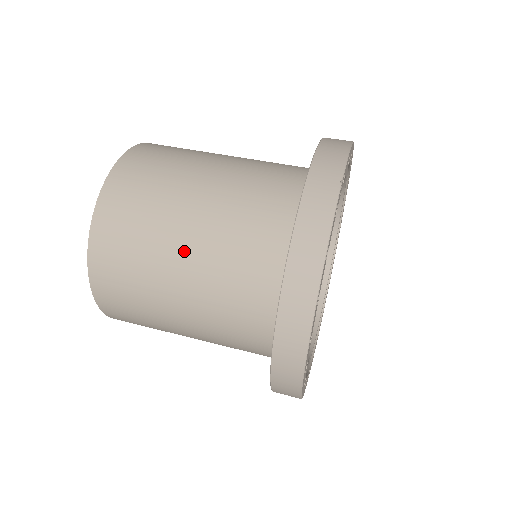
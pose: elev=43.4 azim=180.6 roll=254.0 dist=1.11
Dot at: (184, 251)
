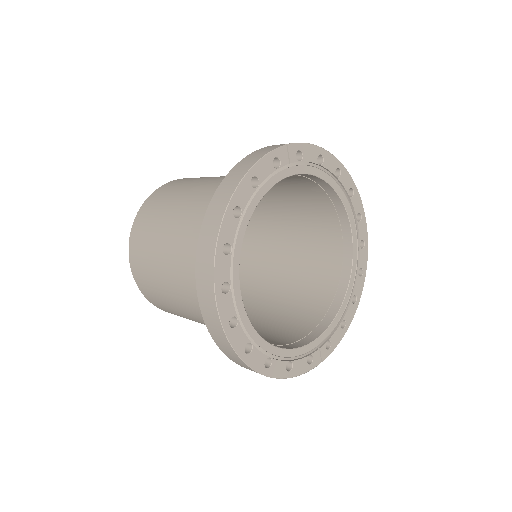
Dot at: (182, 208)
